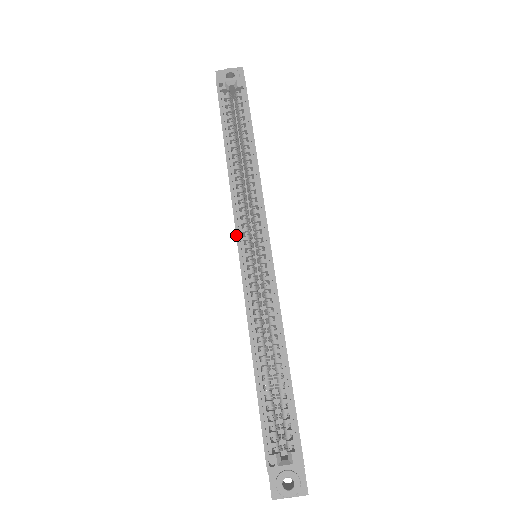
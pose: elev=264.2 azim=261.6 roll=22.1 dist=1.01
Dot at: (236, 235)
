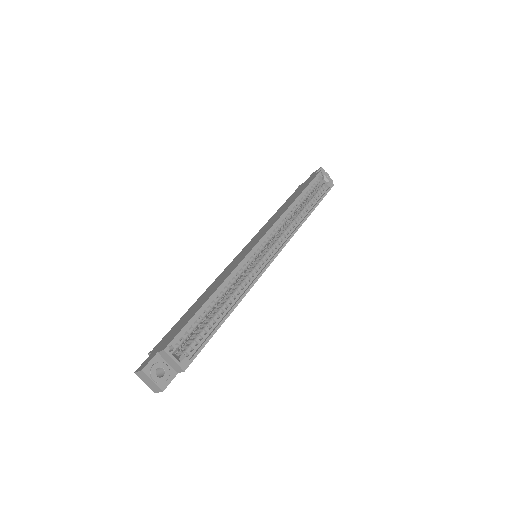
Dot at: (266, 233)
